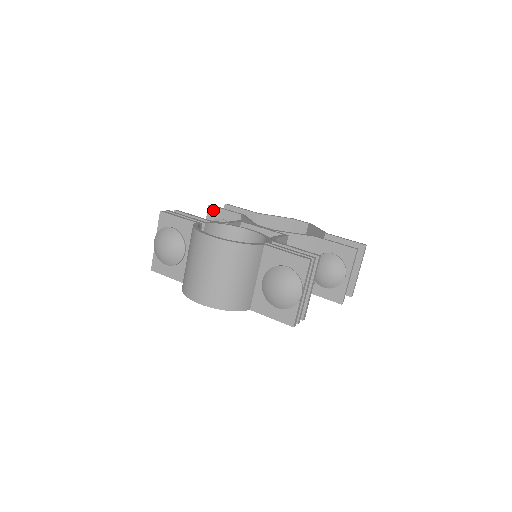
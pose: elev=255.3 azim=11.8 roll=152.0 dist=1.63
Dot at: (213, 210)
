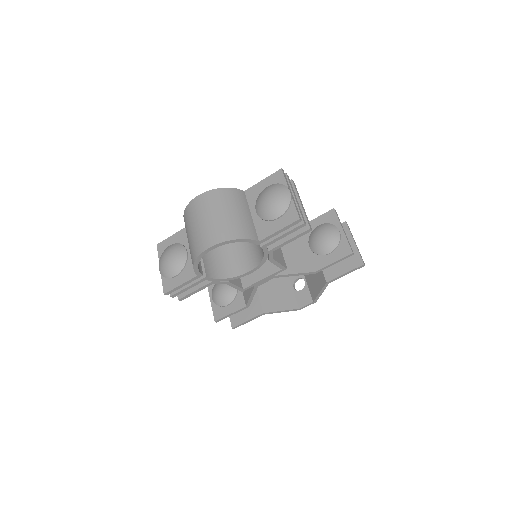
Dot at: occluded
